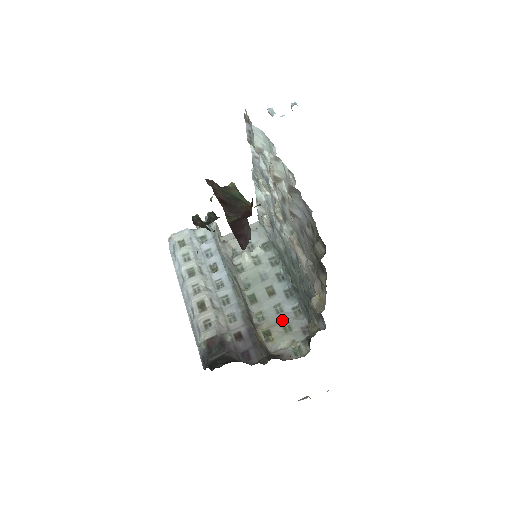
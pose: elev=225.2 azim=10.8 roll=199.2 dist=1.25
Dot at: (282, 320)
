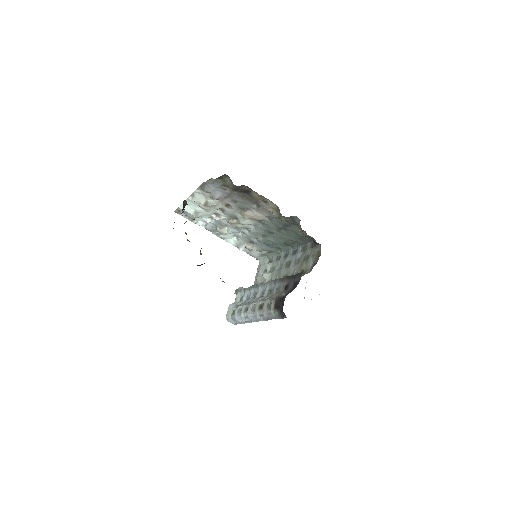
Dot at: (302, 260)
